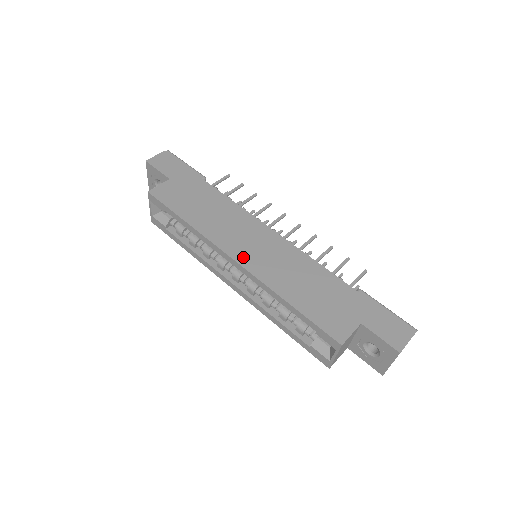
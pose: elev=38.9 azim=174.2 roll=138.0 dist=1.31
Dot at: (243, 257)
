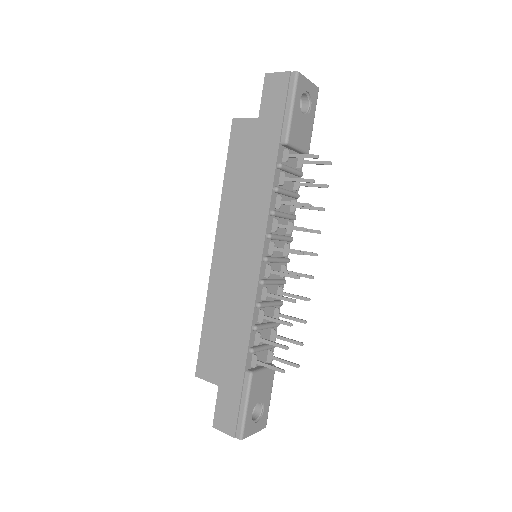
Dot at: (220, 254)
